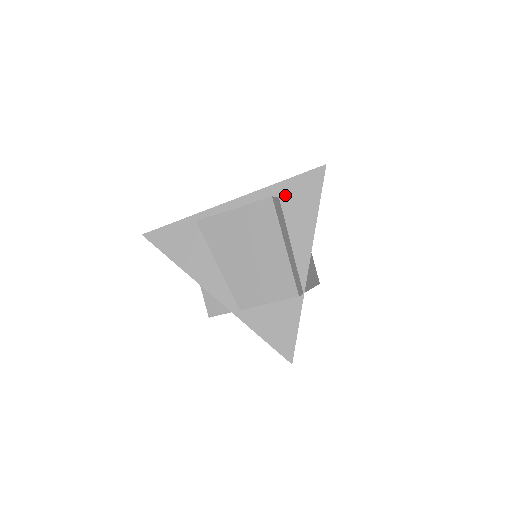
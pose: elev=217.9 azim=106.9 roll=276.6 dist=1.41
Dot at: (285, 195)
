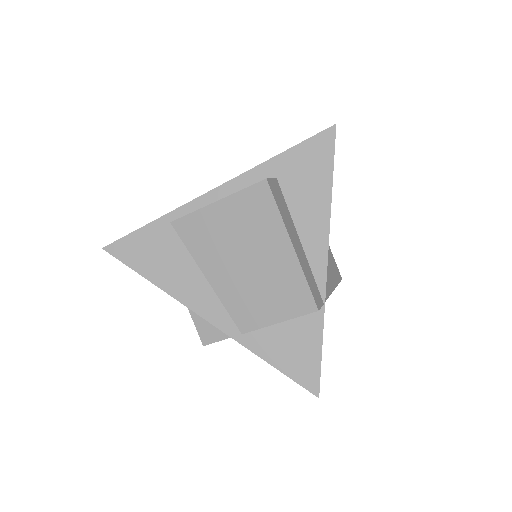
Dot at: (284, 173)
